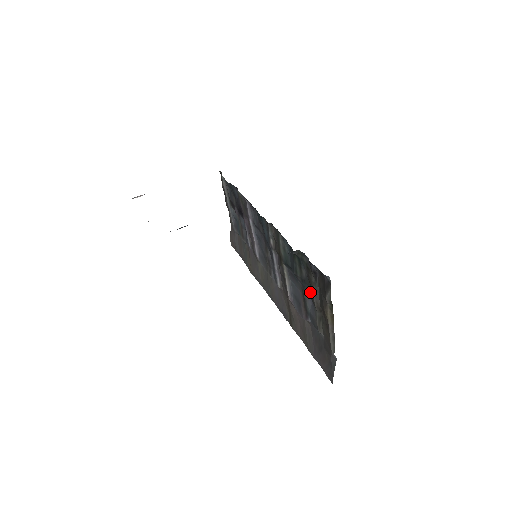
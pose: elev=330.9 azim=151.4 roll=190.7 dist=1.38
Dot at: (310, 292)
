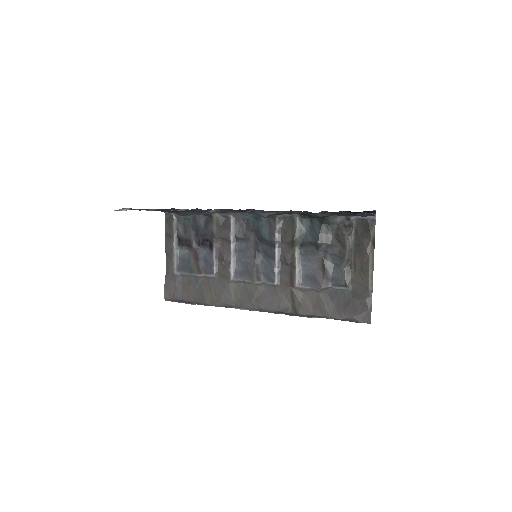
Dot at: (338, 251)
